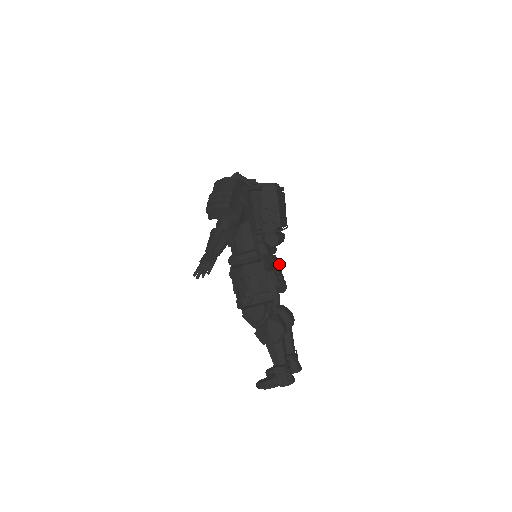
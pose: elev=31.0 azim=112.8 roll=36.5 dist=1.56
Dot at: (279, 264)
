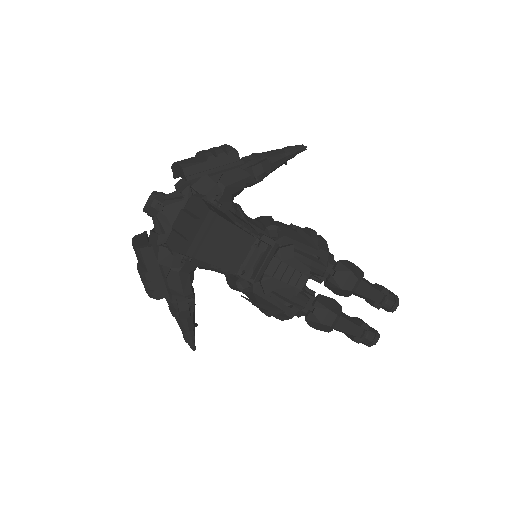
Dot at: (291, 254)
